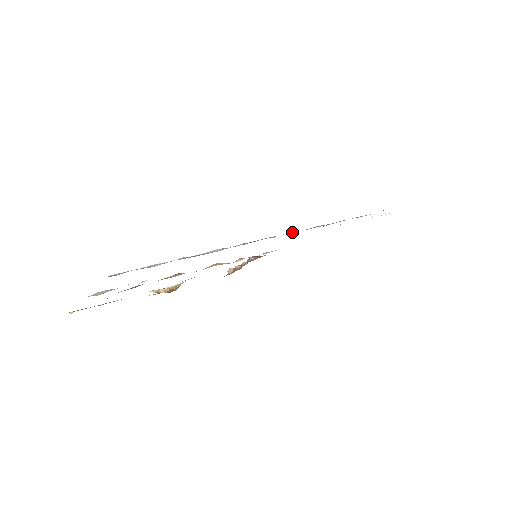
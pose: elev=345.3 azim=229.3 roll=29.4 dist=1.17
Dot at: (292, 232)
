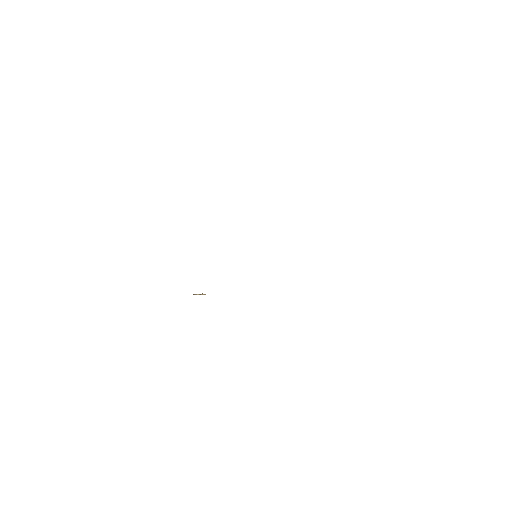
Dot at: occluded
